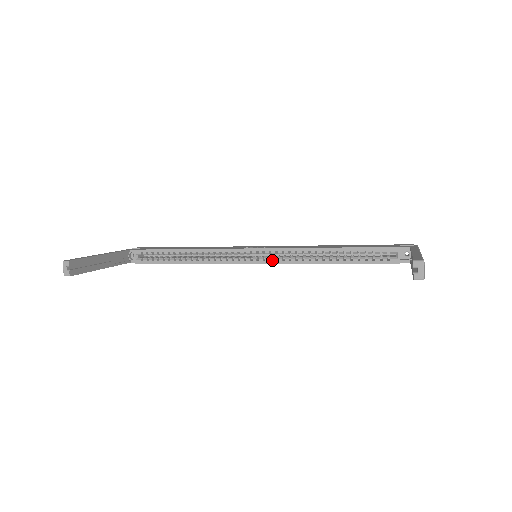
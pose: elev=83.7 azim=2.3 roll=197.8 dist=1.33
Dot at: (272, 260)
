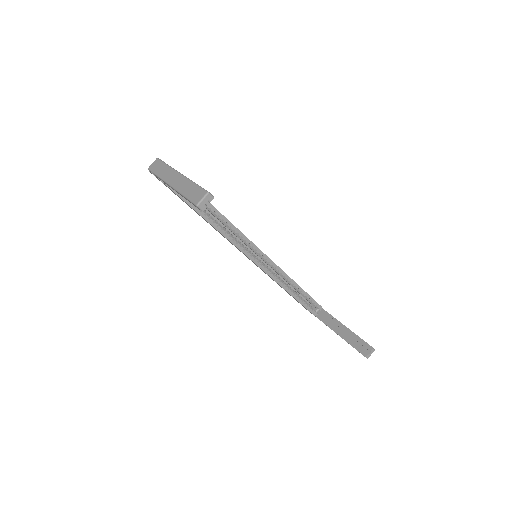
Dot at: (266, 268)
